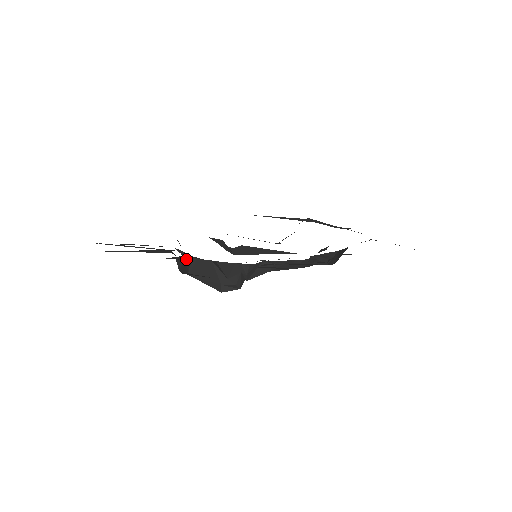
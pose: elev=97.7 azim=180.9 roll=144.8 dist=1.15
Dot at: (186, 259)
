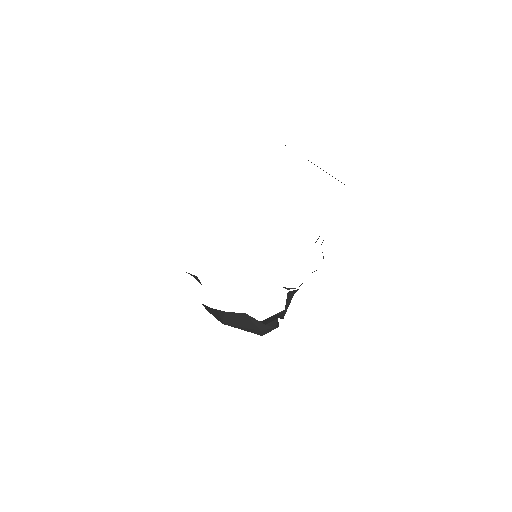
Dot at: (198, 280)
